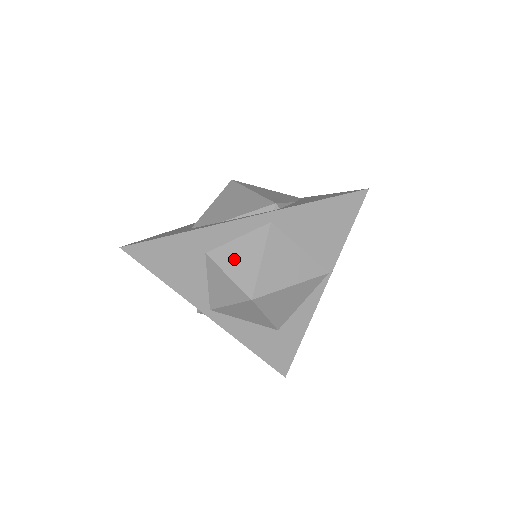
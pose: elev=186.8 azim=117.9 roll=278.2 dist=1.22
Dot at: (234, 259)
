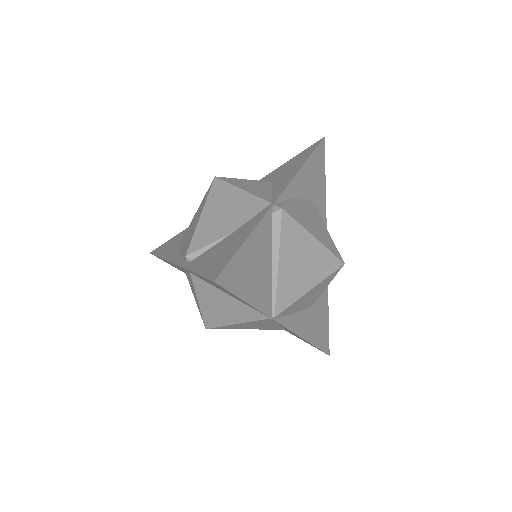
Dot at: (192, 289)
